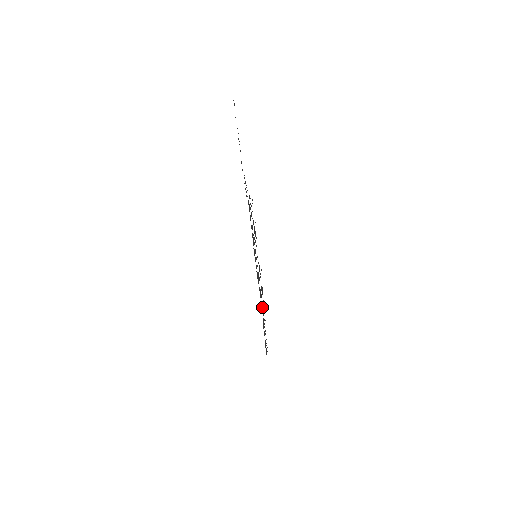
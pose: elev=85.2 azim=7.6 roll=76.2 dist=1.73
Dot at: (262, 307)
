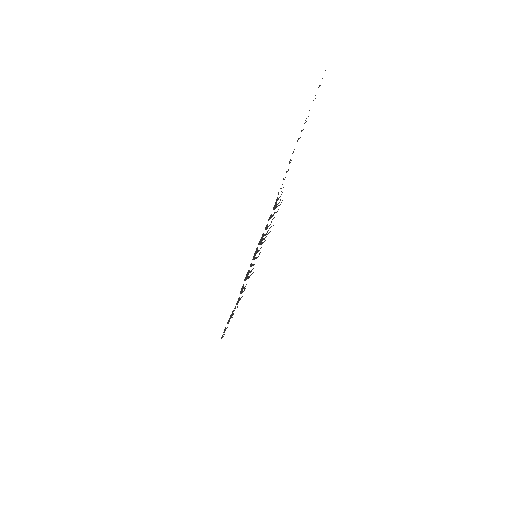
Dot at: (237, 301)
